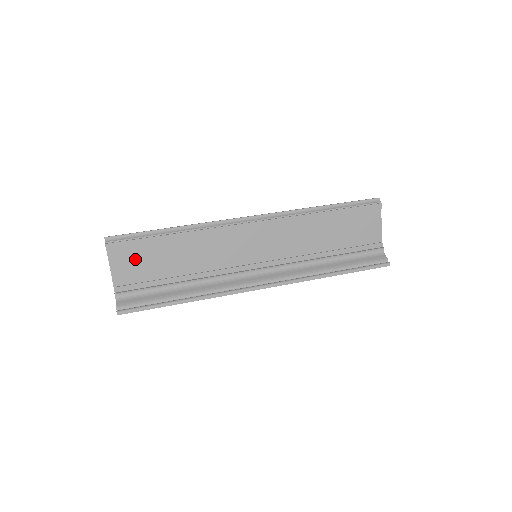
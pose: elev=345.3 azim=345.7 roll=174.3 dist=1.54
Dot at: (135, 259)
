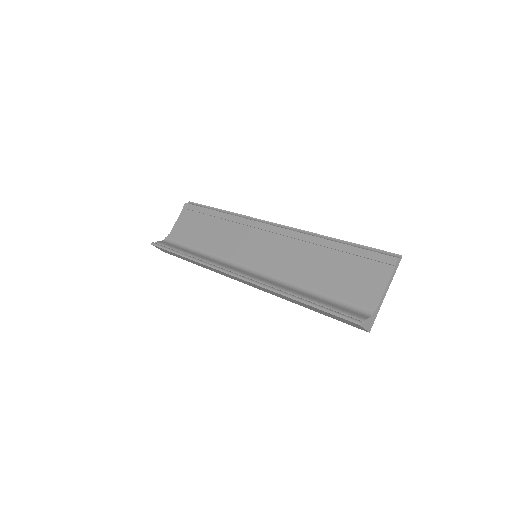
Dot at: (191, 221)
